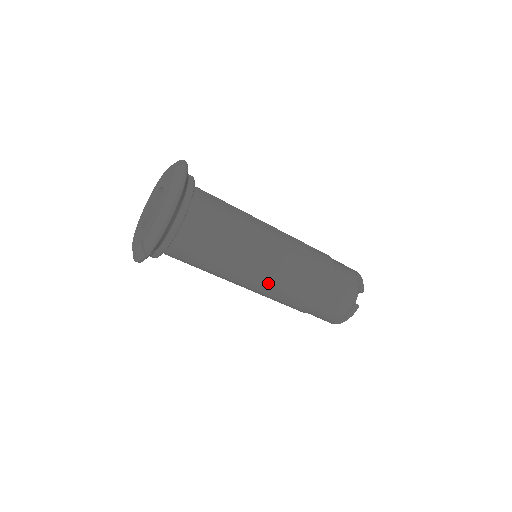
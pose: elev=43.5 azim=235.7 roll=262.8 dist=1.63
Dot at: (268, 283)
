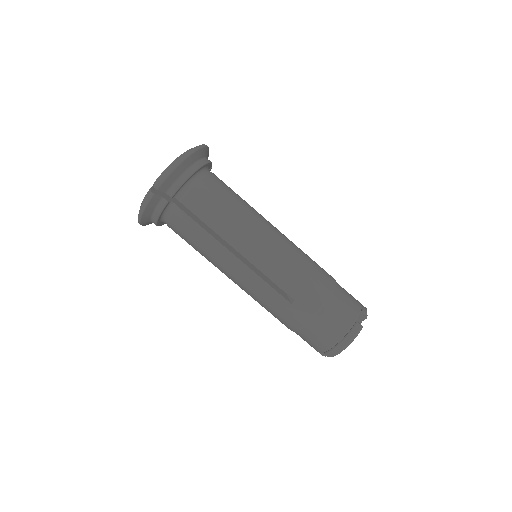
Dot at: (265, 265)
